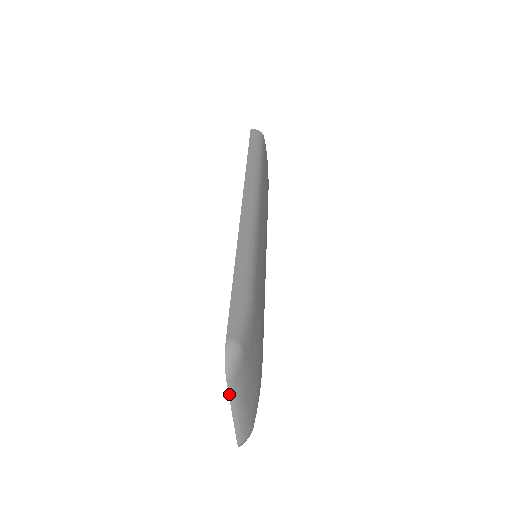
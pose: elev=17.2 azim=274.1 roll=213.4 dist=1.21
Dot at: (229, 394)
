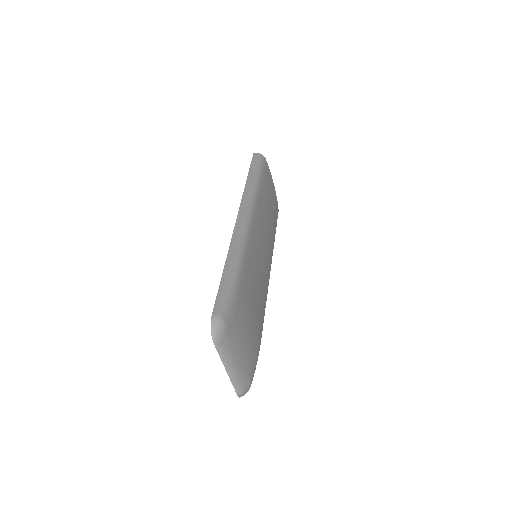
Dot at: (219, 354)
